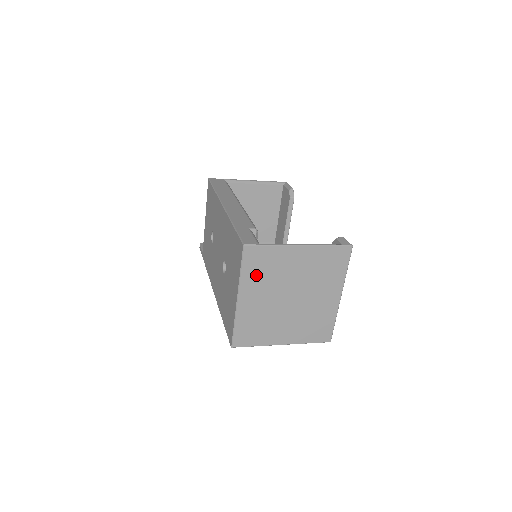
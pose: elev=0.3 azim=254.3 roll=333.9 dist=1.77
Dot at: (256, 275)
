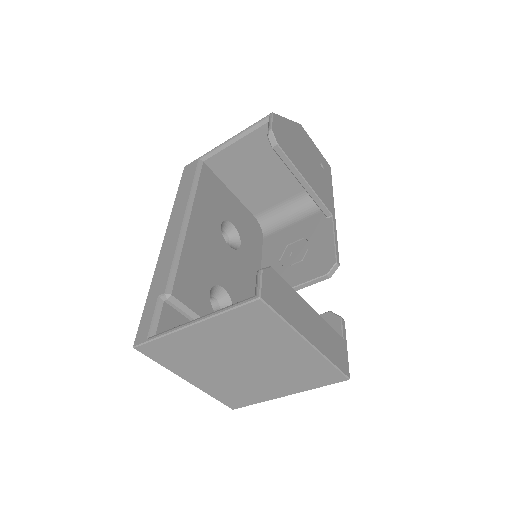
Dot at: (179, 362)
